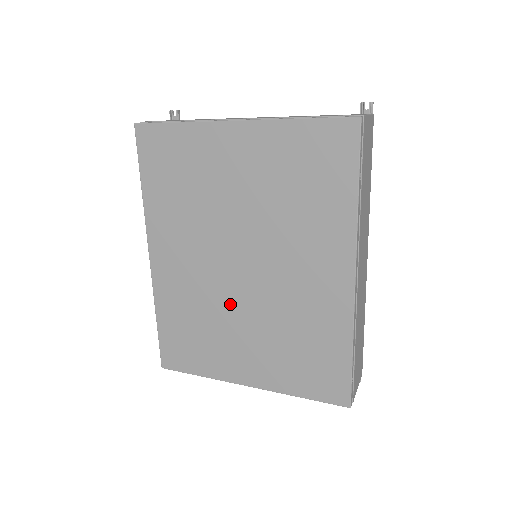
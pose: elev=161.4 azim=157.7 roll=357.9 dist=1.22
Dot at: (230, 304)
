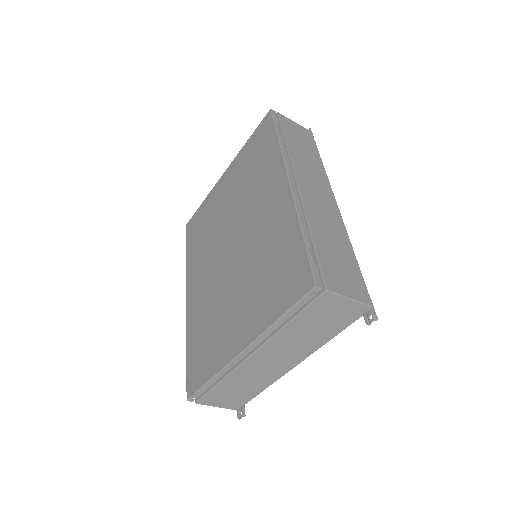
Dot at: (226, 283)
